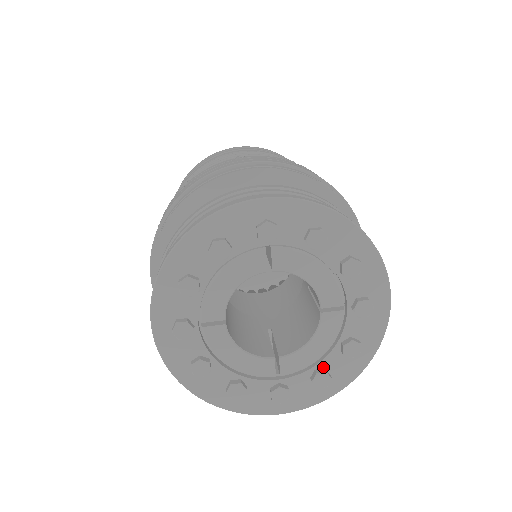
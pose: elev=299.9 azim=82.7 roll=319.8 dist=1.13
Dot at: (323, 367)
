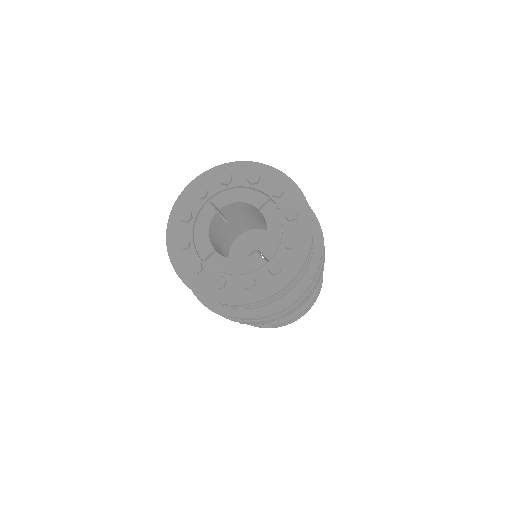
Dot at: (227, 279)
